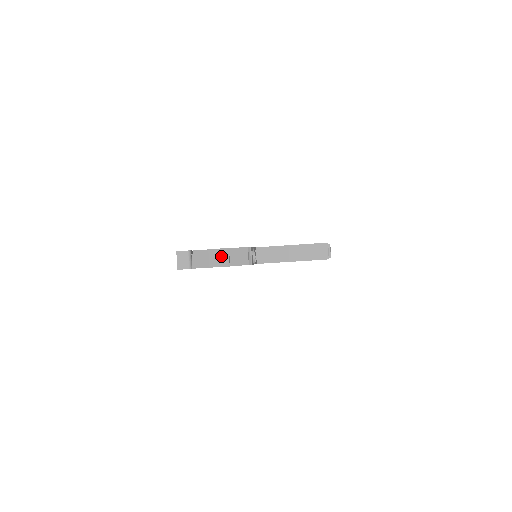
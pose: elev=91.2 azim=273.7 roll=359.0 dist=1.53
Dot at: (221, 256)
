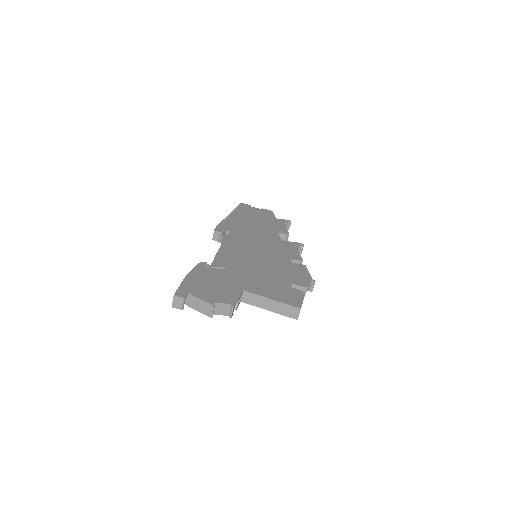
Dot at: (207, 309)
